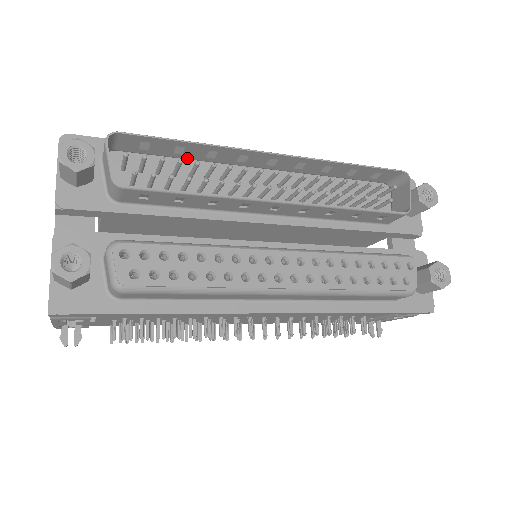
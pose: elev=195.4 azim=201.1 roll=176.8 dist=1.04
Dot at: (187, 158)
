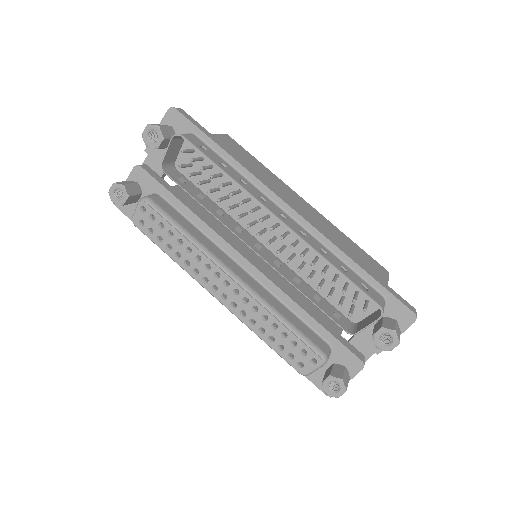
Dot at: (233, 171)
